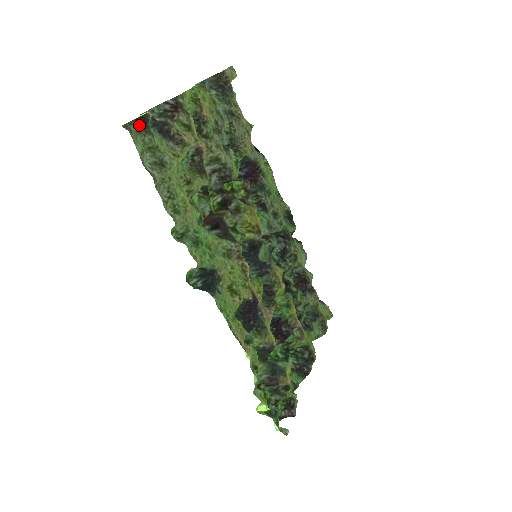
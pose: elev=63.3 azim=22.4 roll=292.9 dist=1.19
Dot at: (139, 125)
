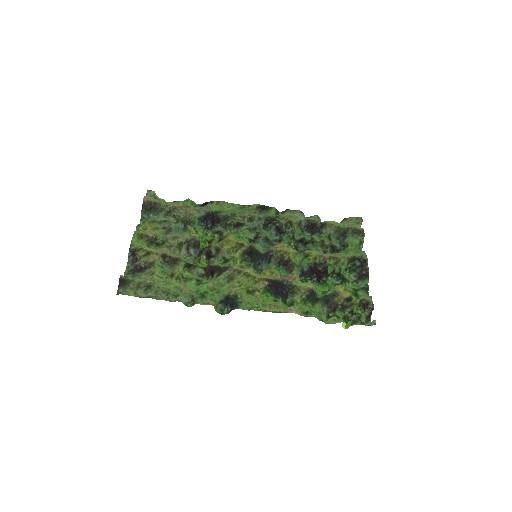
Dot at: (122, 286)
